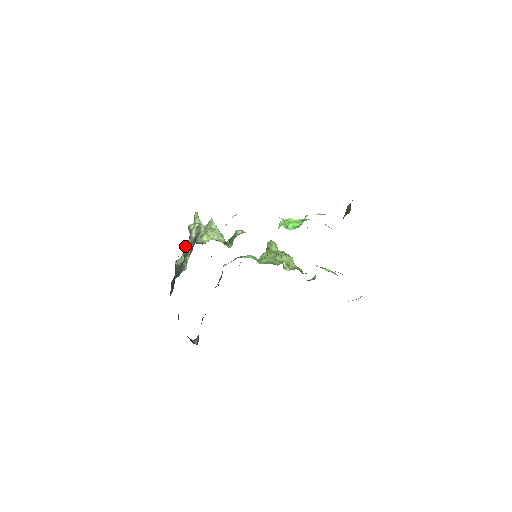
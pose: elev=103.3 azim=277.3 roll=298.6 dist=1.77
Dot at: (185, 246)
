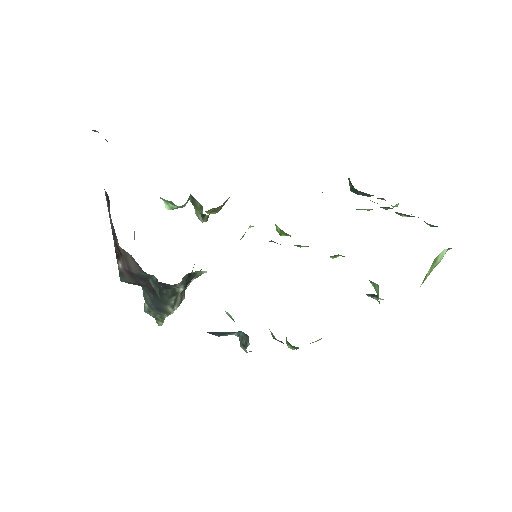
Dot at: occluded
